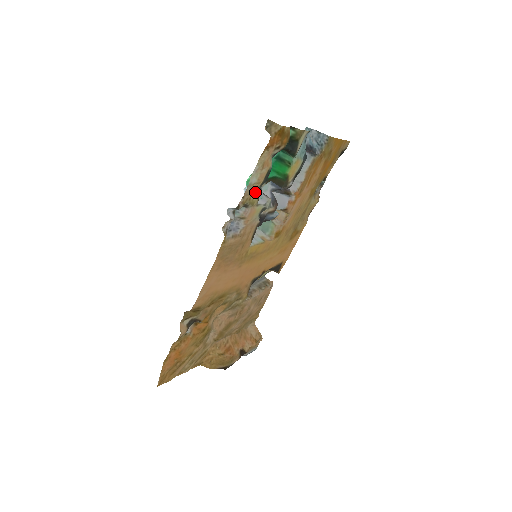
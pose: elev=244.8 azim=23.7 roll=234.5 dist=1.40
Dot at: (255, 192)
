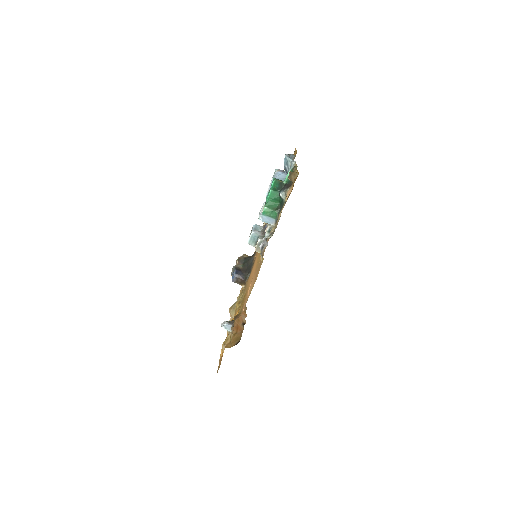
Dot at: (277, 220)
